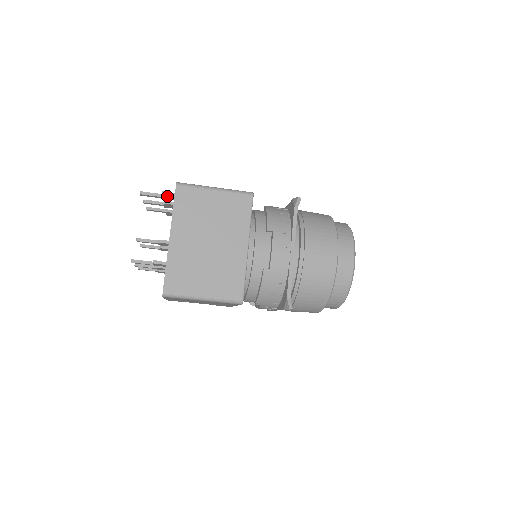
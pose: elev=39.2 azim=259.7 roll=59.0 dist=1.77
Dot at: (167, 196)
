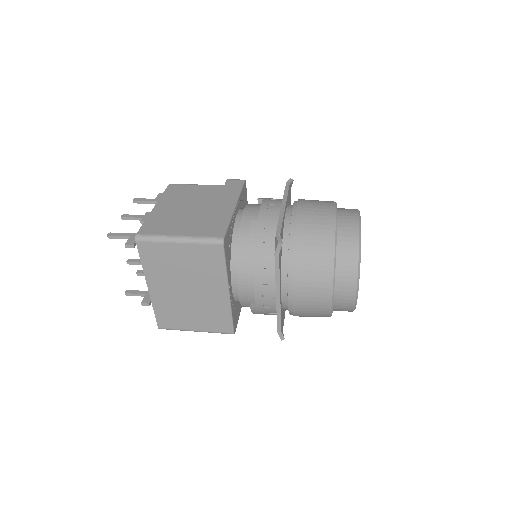
Dot at: (134, 242)
